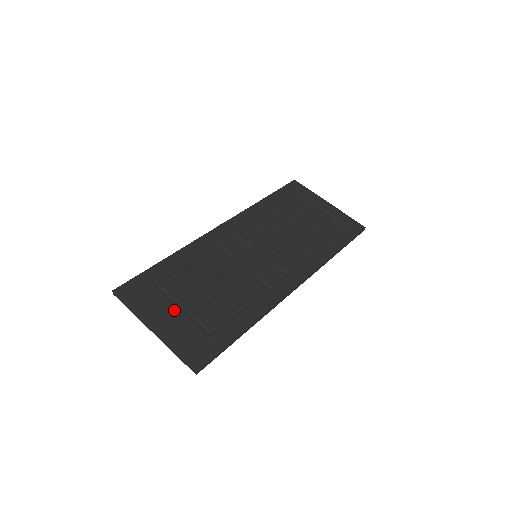
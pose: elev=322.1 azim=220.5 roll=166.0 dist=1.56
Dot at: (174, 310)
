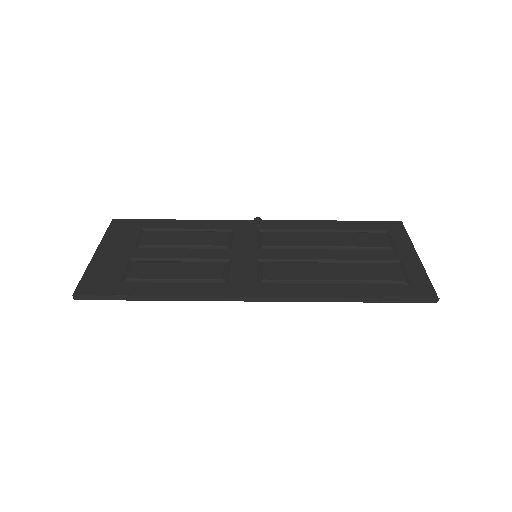
Dot at: (127, 251)
